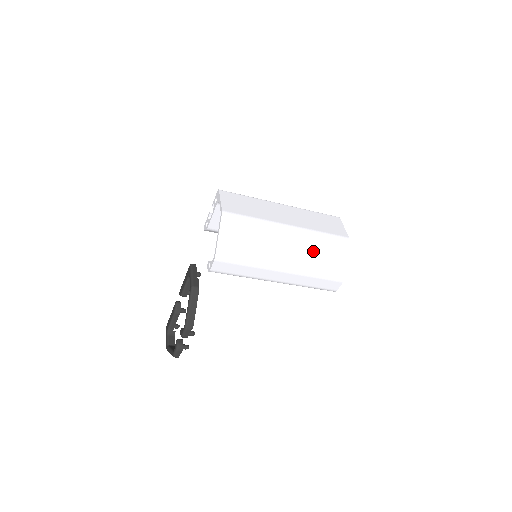
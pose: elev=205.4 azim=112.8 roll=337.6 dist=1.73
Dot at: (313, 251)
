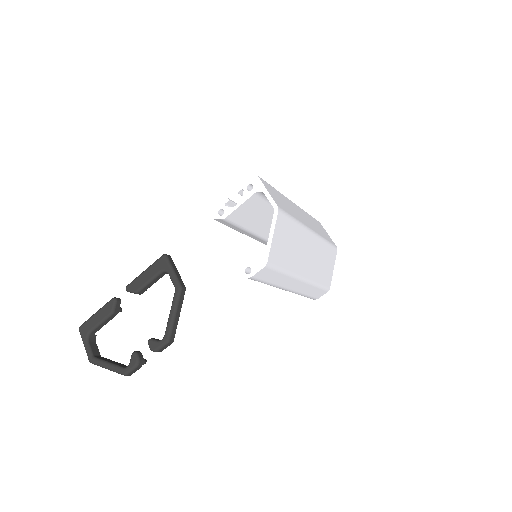
Dot at: (320, 259)
